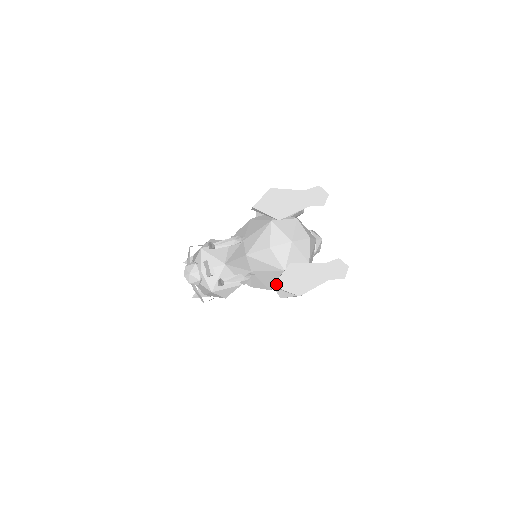
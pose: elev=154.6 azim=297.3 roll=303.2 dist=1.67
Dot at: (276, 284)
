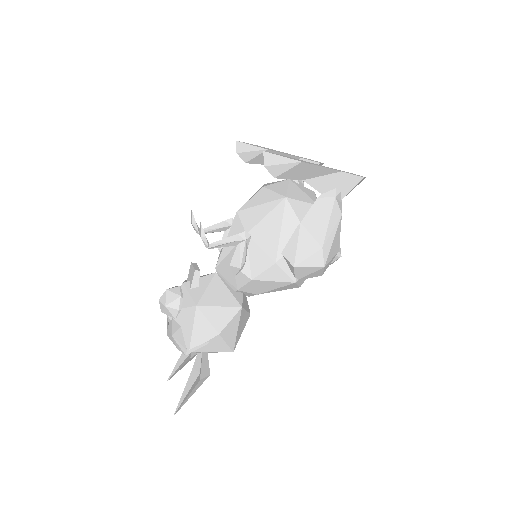
Dot at: (268, 152)
